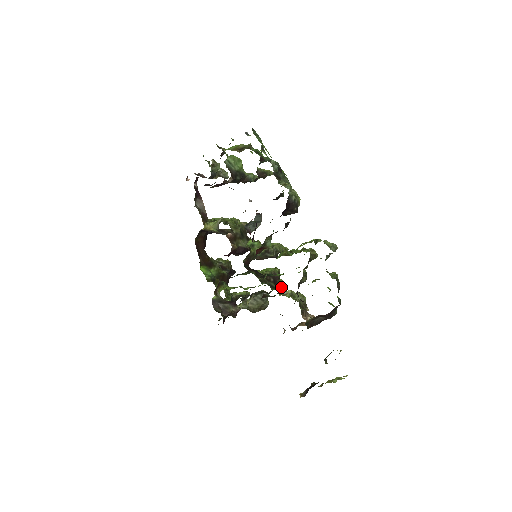
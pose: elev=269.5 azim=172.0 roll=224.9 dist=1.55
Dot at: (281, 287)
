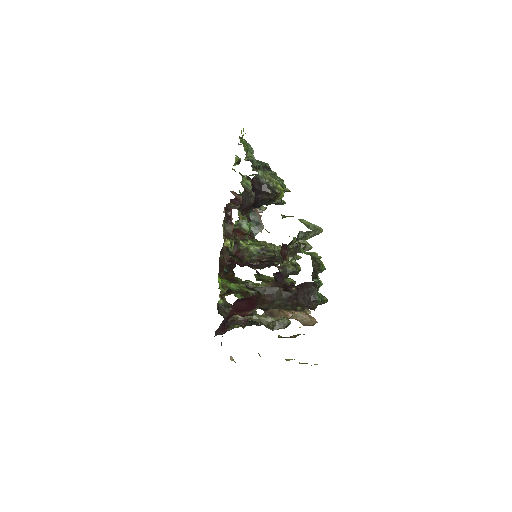
Dot at: occluded
